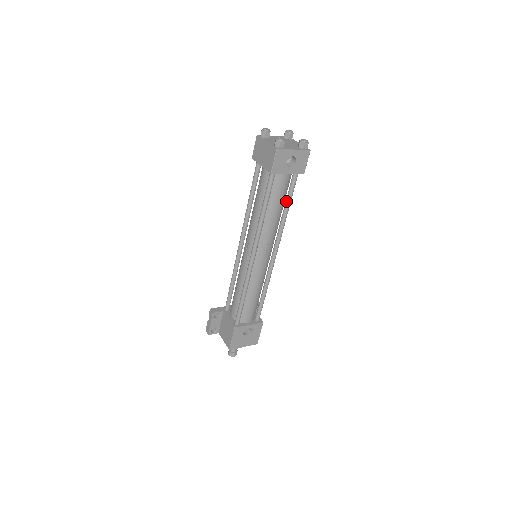
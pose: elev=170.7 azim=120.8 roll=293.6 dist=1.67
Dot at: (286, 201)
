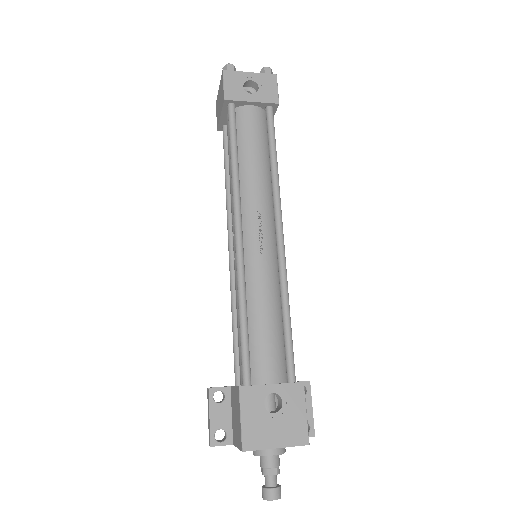
Dot at: (268, 148)
